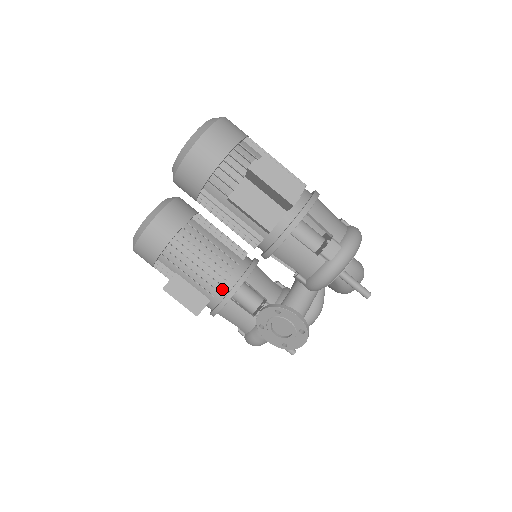
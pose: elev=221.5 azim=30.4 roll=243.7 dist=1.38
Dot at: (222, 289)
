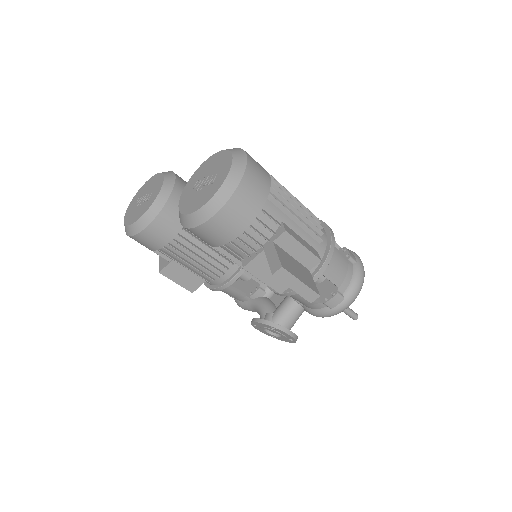
Dot at: (219, 278)
